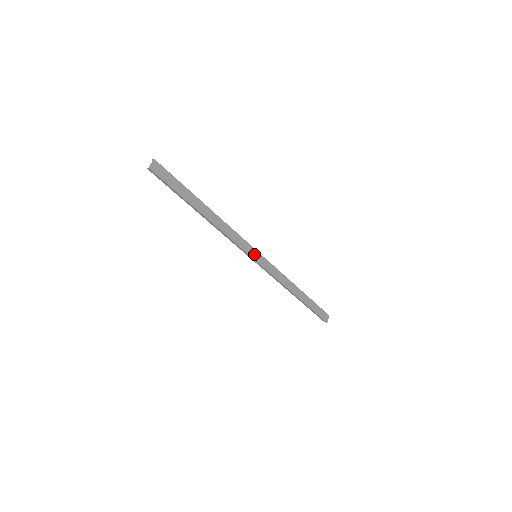
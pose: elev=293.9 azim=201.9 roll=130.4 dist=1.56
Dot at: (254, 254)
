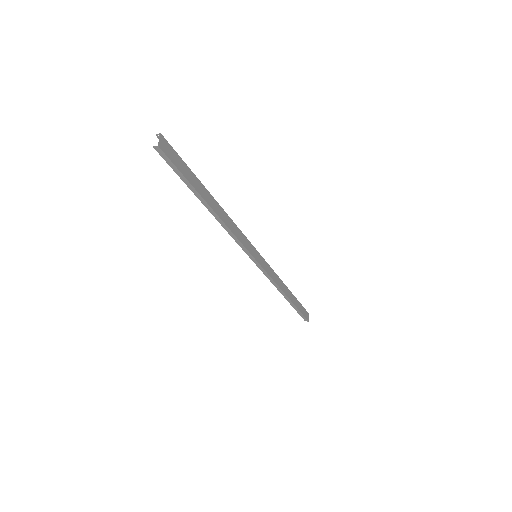
Dot at: (255, 254)
